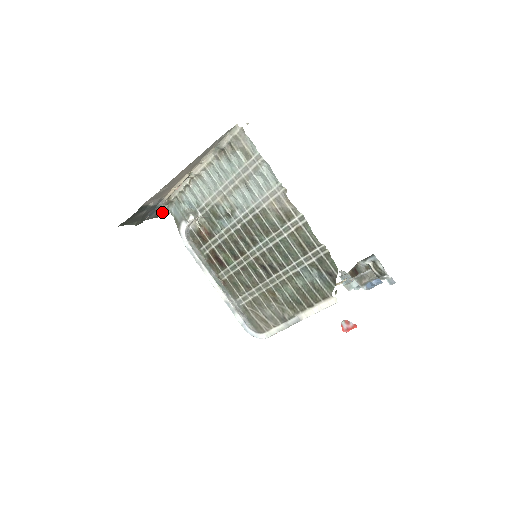
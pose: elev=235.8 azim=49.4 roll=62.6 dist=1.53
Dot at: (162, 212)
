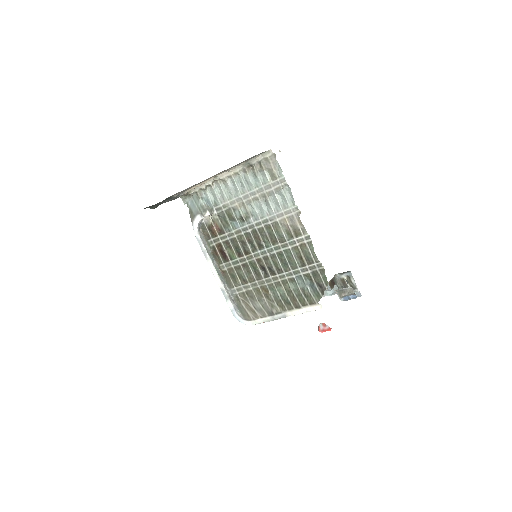
Dot at: (174, 198)
